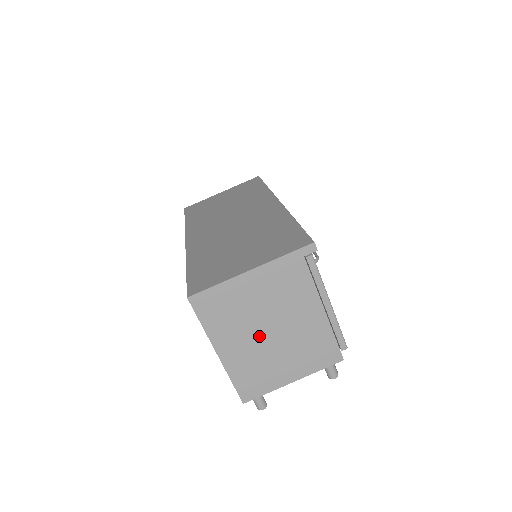
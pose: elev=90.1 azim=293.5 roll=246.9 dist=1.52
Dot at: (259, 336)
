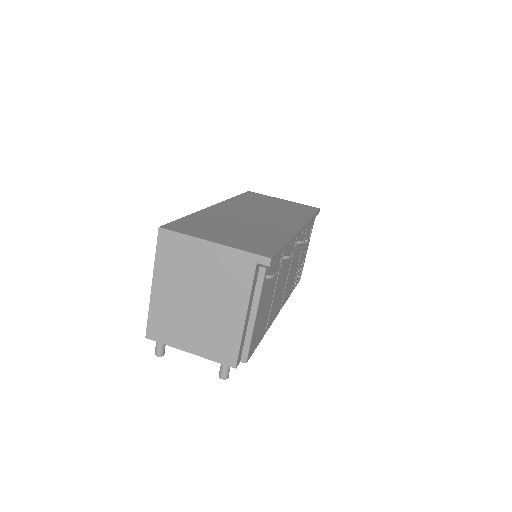
Dot at: (188, 296)
